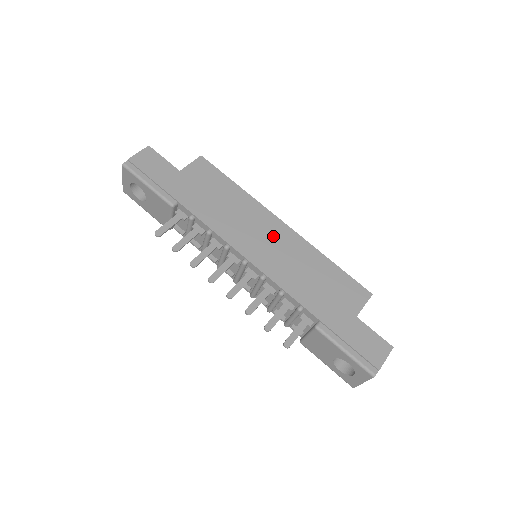
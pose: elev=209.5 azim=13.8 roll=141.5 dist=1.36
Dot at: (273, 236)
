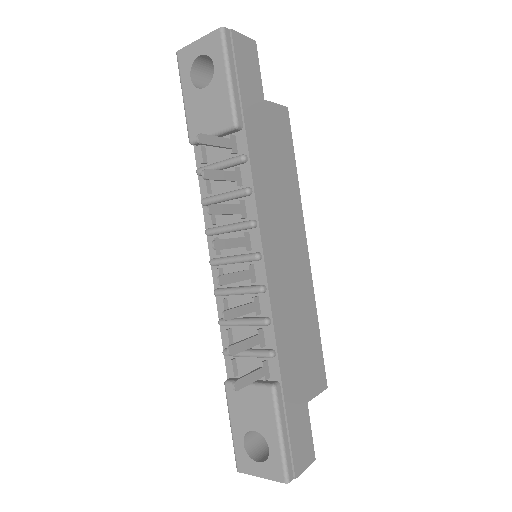
Dot at: (294, 253)
